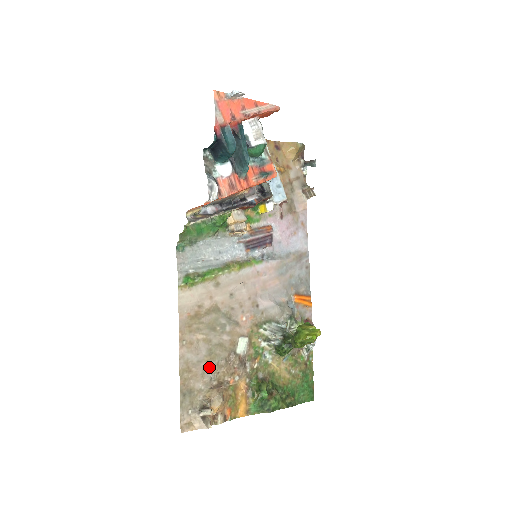
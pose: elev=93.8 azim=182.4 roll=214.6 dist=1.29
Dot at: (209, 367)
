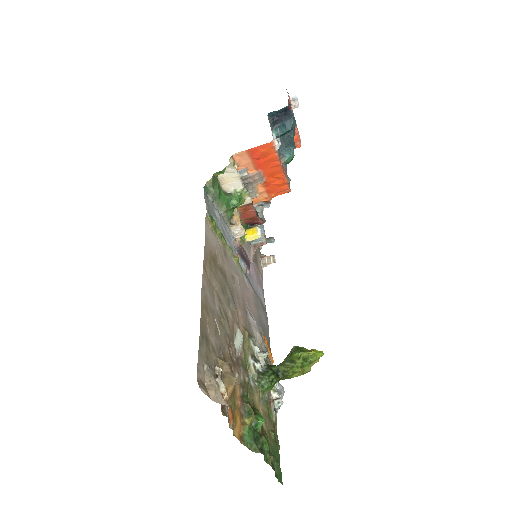
Dot at: (220, 330)
